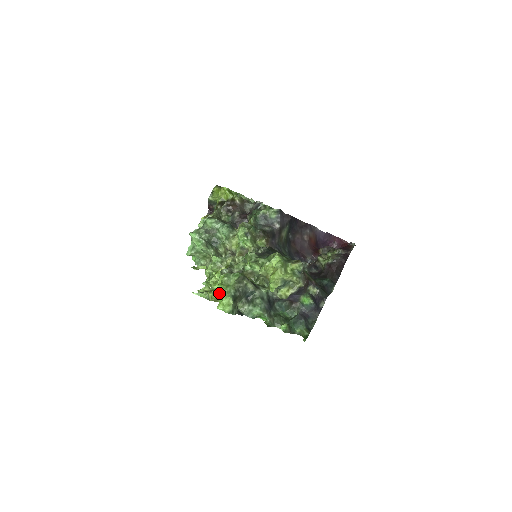
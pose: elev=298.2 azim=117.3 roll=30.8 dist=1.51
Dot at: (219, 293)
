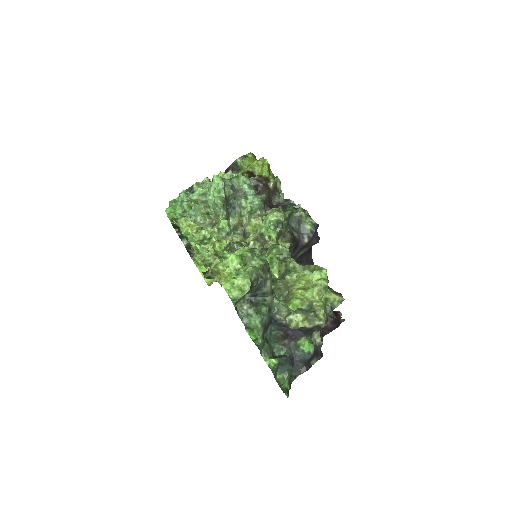
Dot at: (229, 266)
